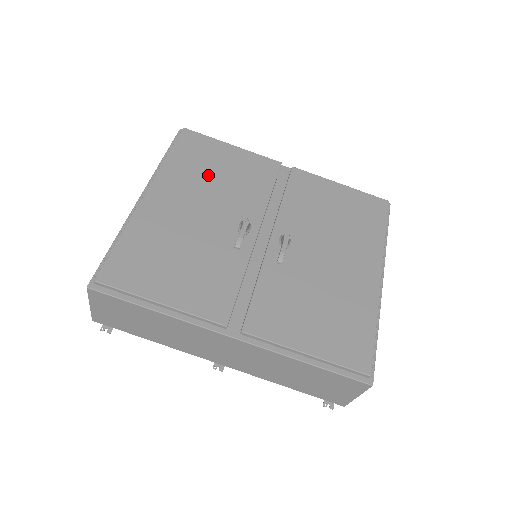
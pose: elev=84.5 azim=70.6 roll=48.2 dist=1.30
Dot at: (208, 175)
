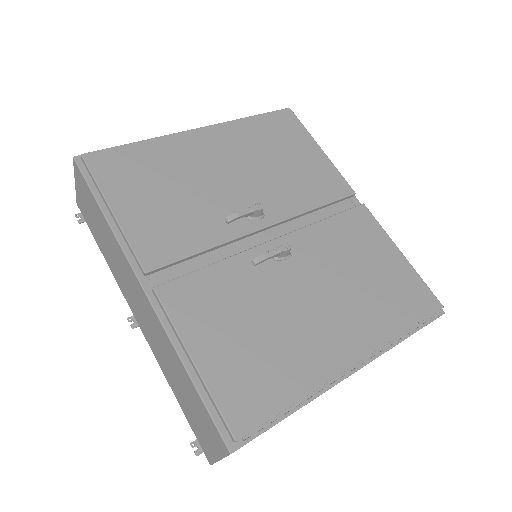
Dot at: (270, 153)
